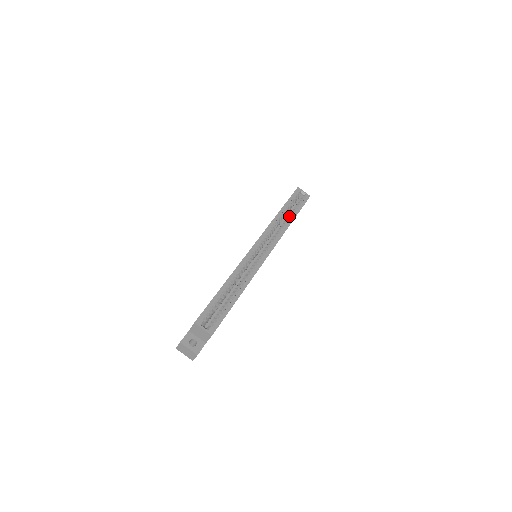
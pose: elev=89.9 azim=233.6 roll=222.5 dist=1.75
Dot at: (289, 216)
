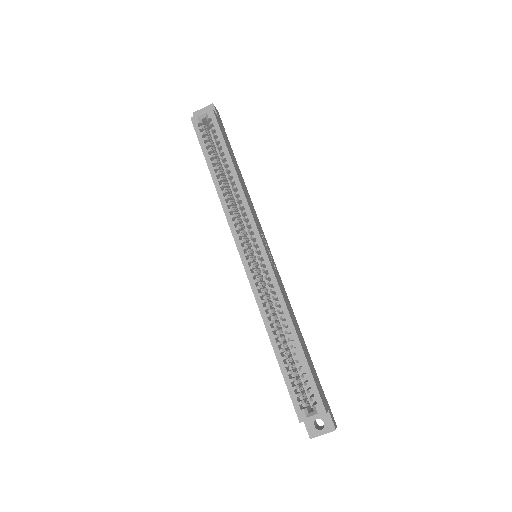
Dot at: (226, 170)
